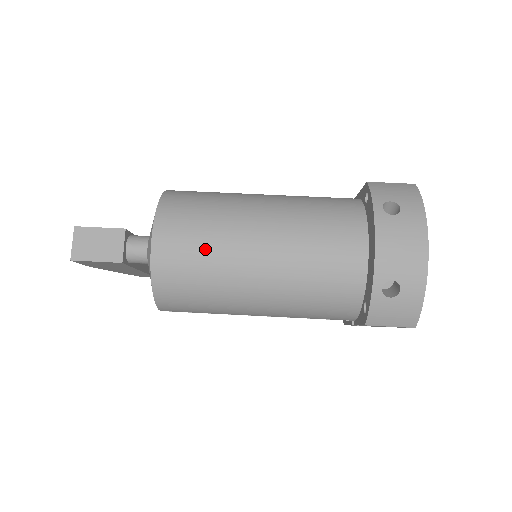
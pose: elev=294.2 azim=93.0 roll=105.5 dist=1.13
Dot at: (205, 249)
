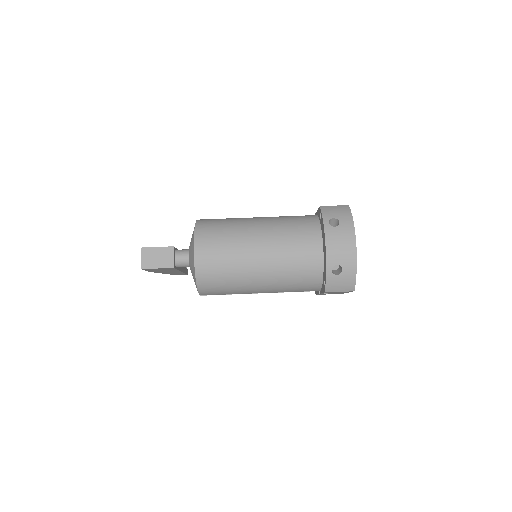
Dot at: (226, 256)
